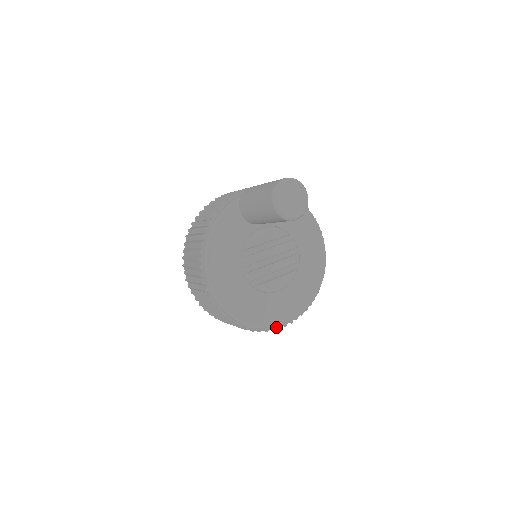
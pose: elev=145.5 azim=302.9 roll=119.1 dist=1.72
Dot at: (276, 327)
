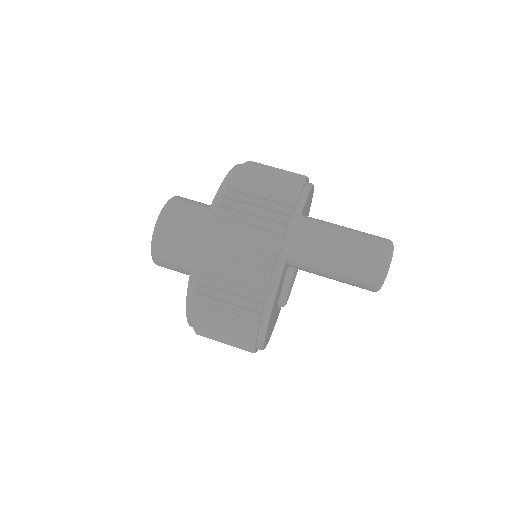
Dot at: occluded
